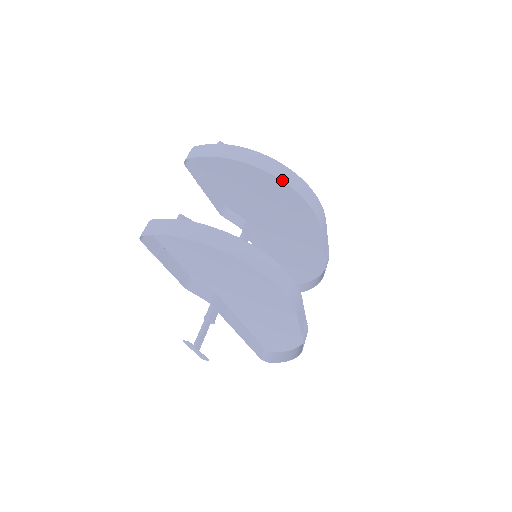
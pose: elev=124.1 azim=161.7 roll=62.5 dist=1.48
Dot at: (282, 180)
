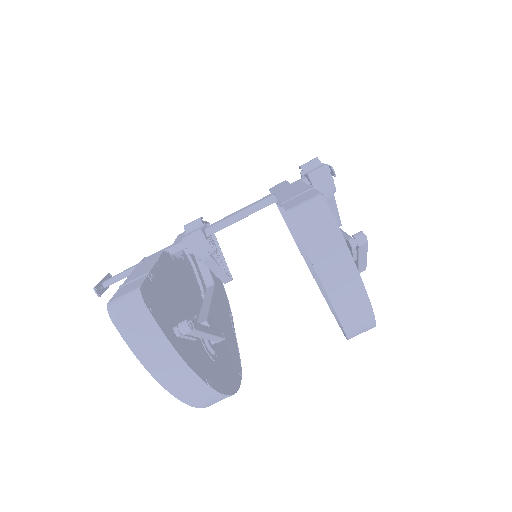
Dot at: occluded
